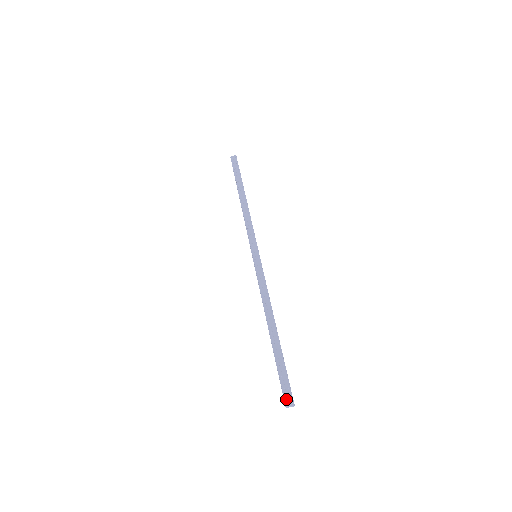
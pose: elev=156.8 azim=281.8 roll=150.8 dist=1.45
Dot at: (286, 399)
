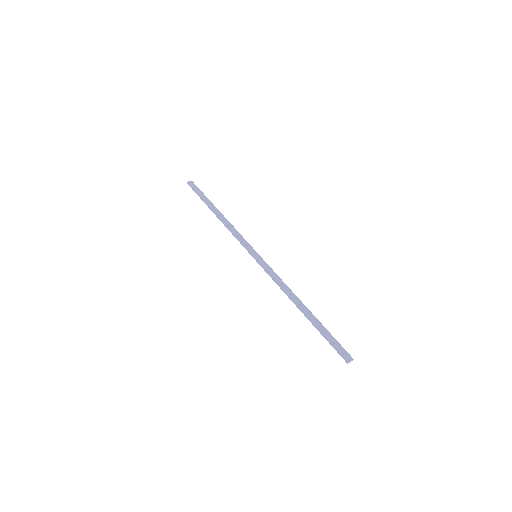
Dot at: (345, 356)
